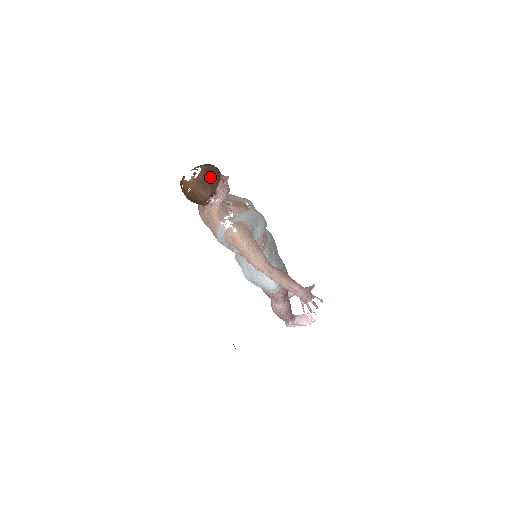
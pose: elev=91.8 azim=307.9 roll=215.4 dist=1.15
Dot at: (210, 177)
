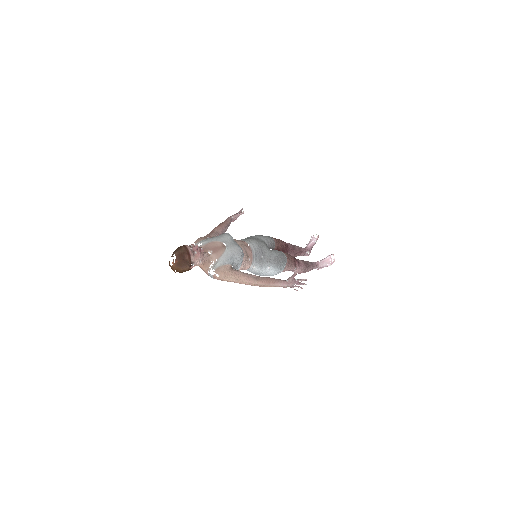
Dot at: (183, 259)
